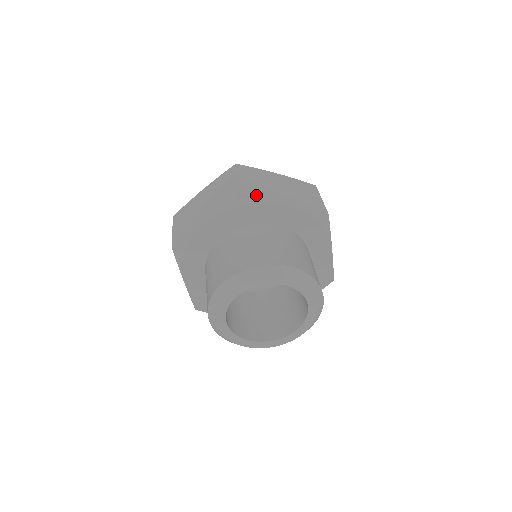
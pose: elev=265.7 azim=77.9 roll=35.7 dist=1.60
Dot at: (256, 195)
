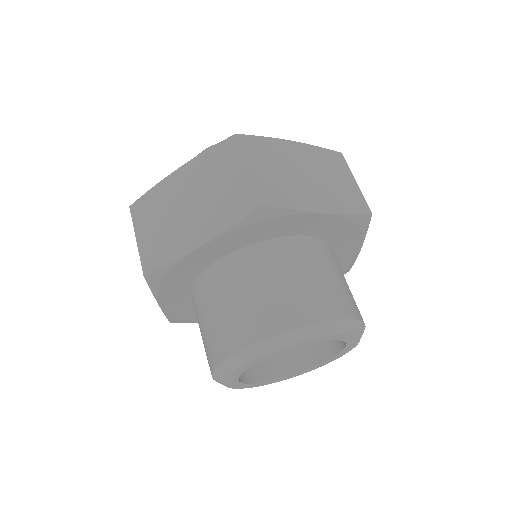
Dot at: (160, 264)
